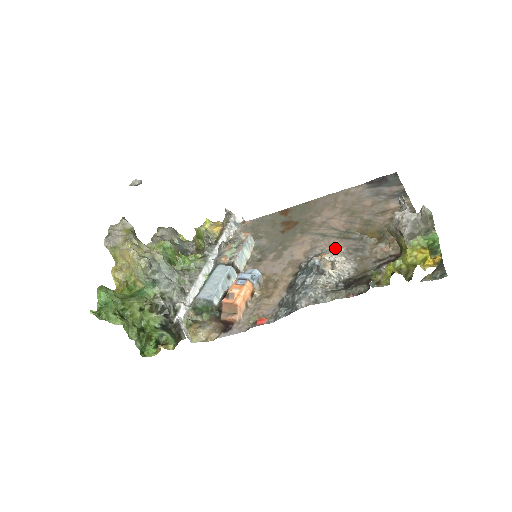
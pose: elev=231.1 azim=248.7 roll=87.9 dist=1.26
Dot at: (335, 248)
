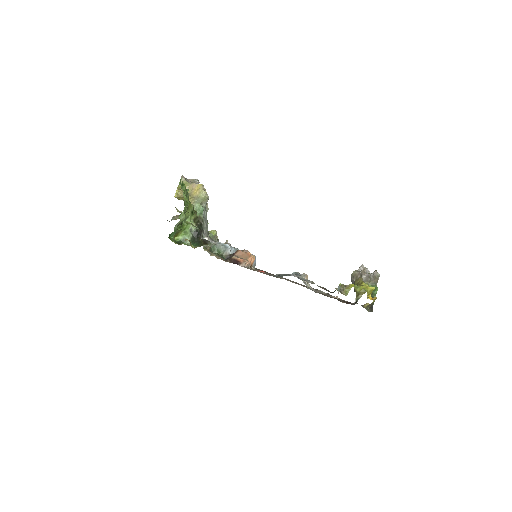
Dot at: occluded
